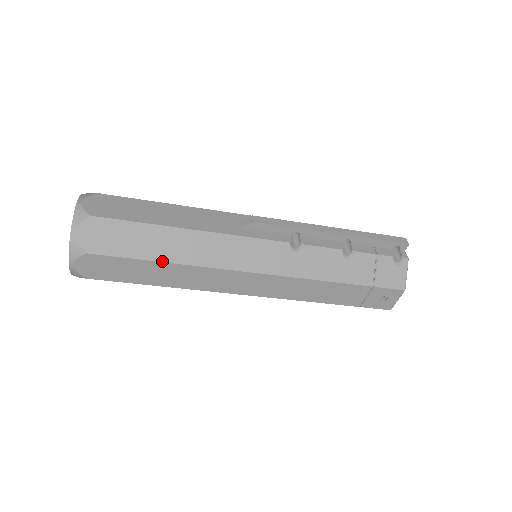
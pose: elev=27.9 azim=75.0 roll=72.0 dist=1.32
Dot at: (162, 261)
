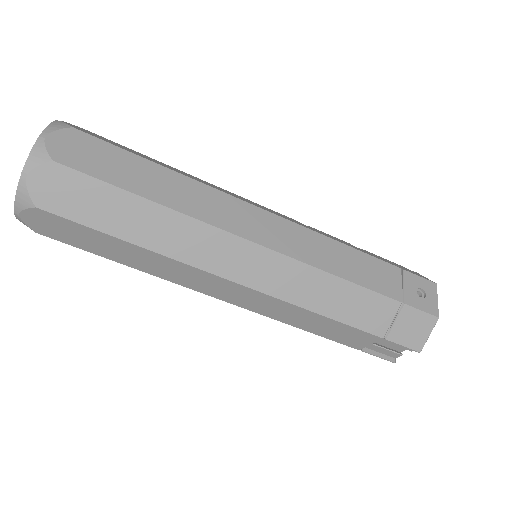
Dot at: (163, 166)
